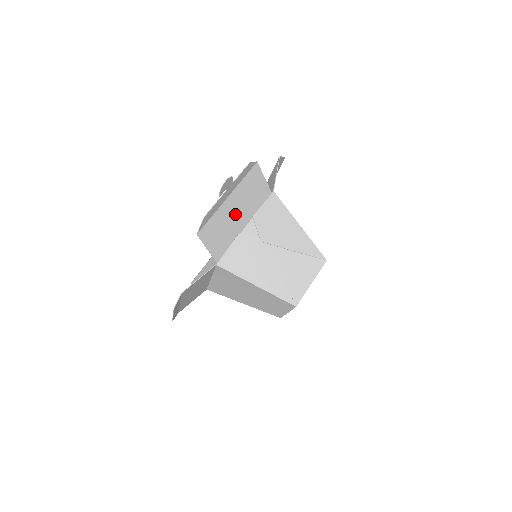
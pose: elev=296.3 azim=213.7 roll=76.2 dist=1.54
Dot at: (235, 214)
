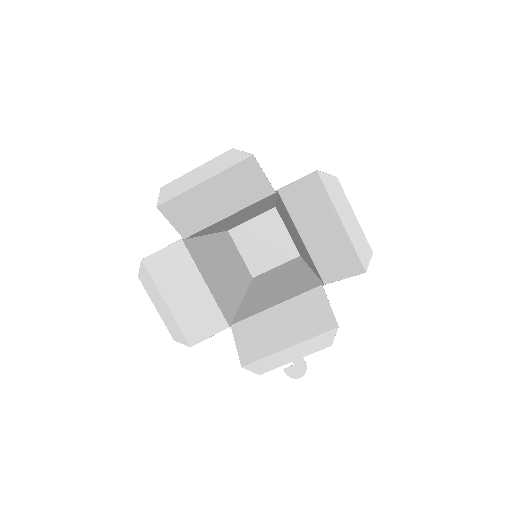
Dot at: (279, 328)
